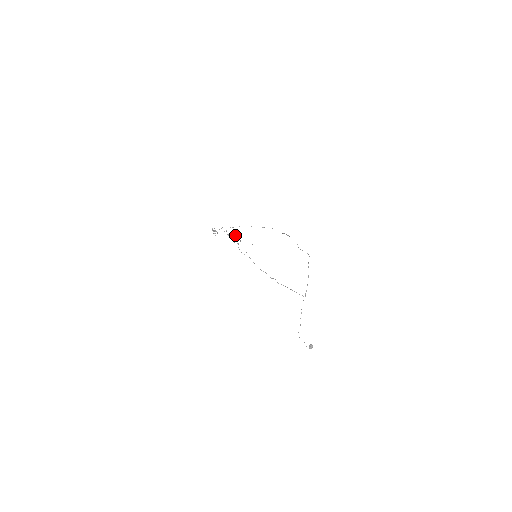
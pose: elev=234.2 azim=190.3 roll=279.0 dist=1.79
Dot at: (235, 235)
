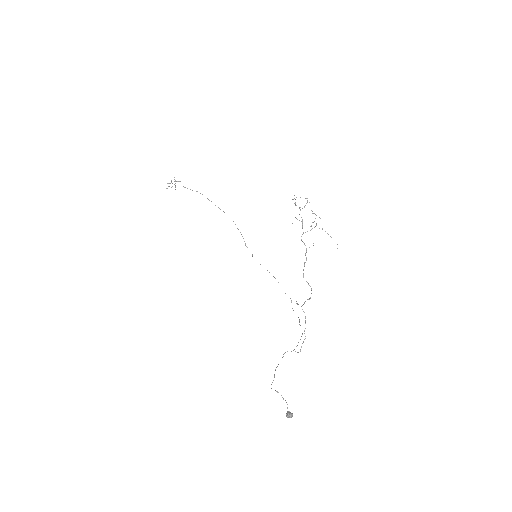
Dot at: occluded
